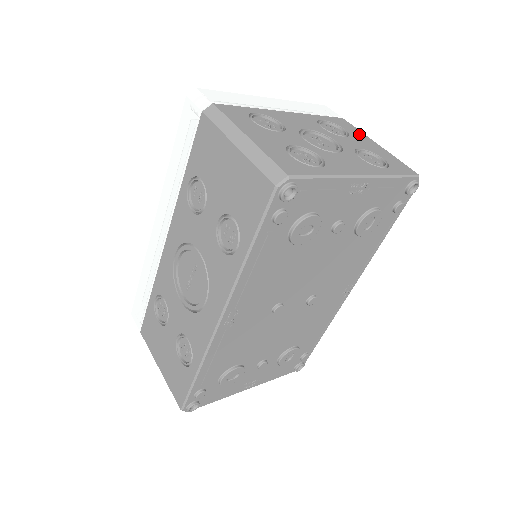
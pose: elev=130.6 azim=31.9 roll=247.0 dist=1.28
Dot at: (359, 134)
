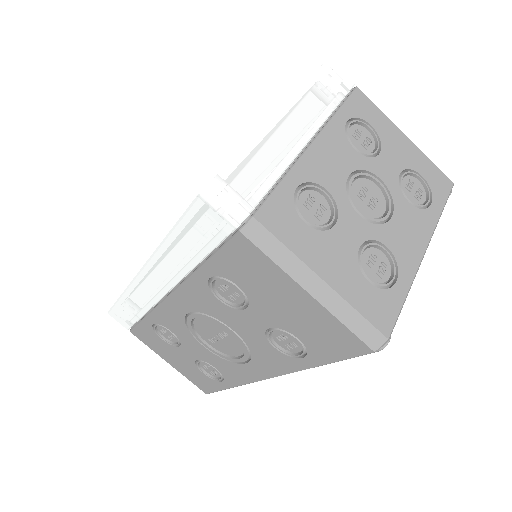
Dot at: (385, 125)
